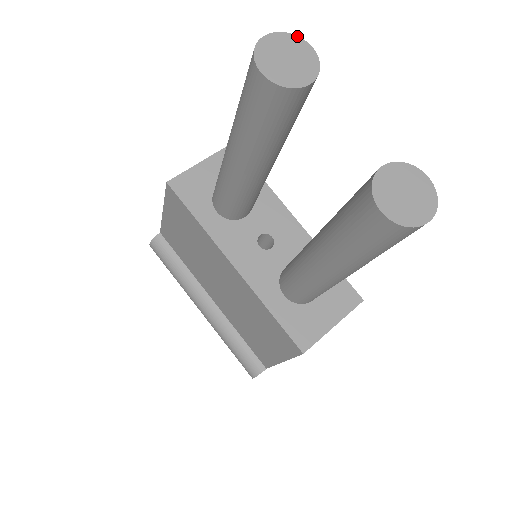
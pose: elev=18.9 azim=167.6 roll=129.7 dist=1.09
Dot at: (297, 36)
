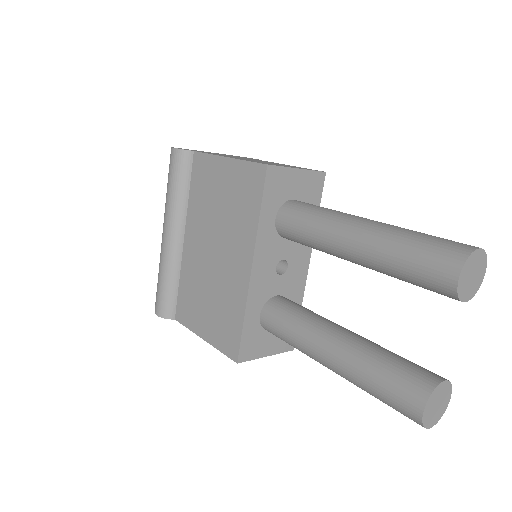
Dot at: occluded
